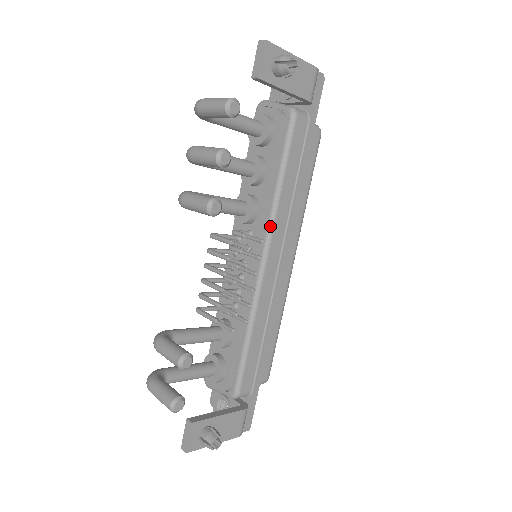
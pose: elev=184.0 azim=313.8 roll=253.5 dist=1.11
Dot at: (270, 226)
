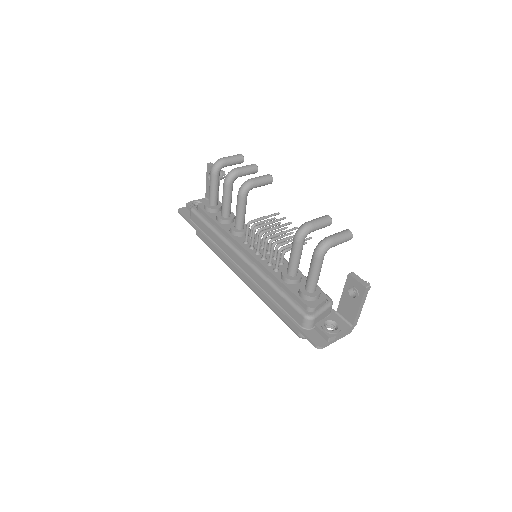
Dot at: occluded
